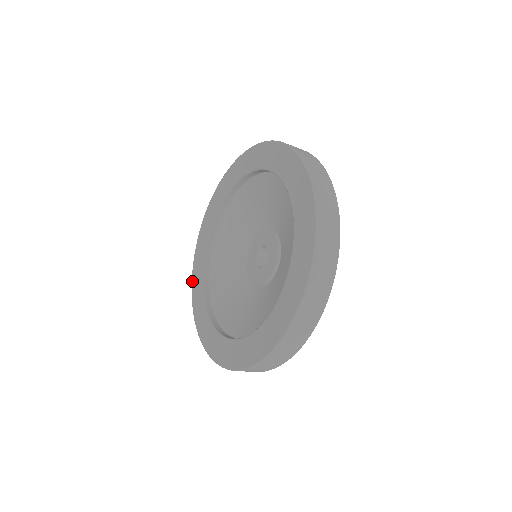
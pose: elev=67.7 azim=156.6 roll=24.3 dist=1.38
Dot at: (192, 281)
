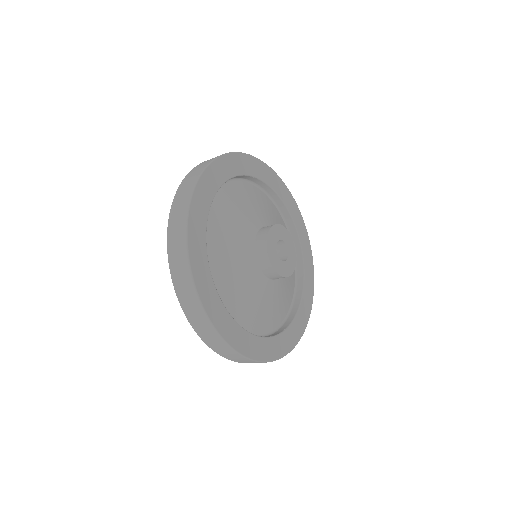
Dot at: occluded
